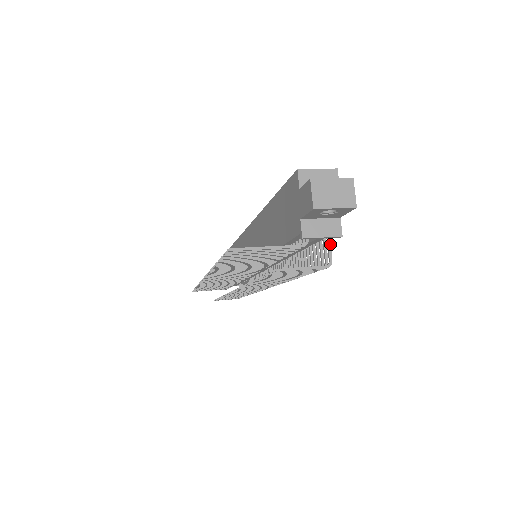
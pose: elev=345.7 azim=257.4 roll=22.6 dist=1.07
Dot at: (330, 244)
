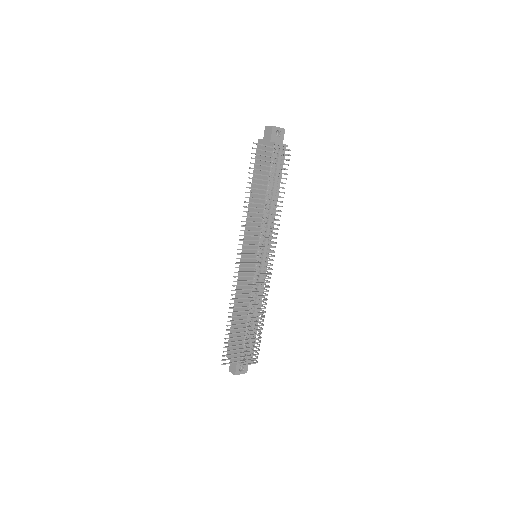
Dot at: (286, 150)
